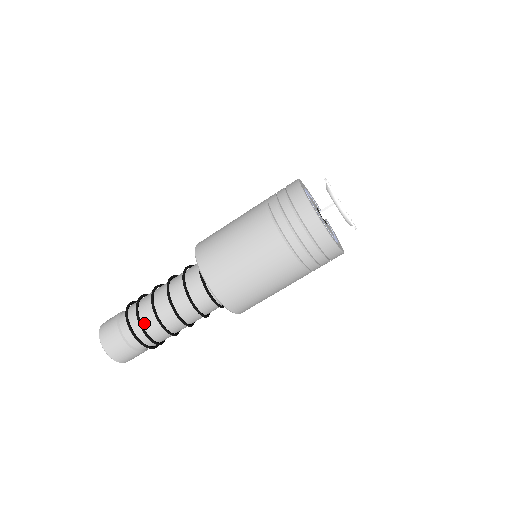
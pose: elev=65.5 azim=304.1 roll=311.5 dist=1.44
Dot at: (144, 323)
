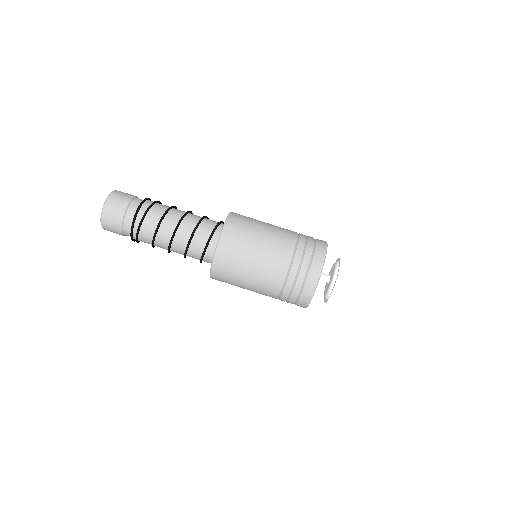
Dot at: (159, 204)
